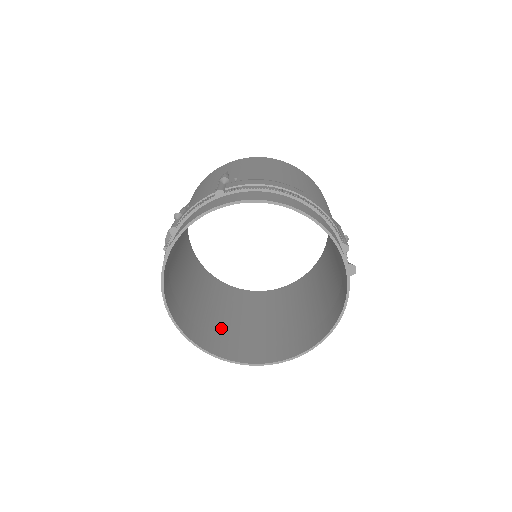
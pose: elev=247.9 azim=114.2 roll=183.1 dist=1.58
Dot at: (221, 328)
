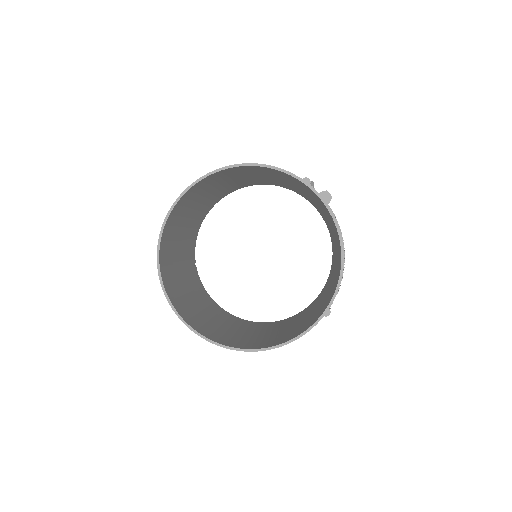
Dot at: (264, 339)
